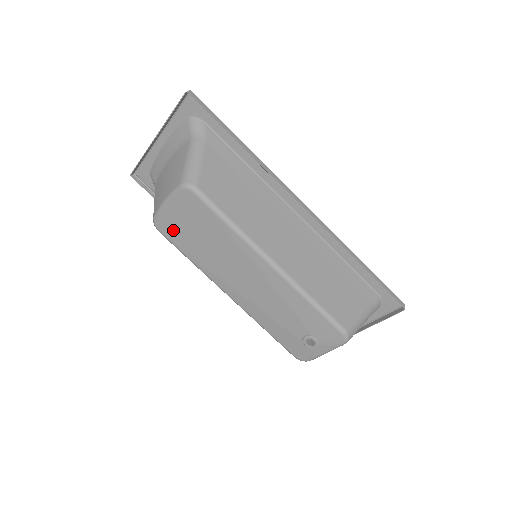
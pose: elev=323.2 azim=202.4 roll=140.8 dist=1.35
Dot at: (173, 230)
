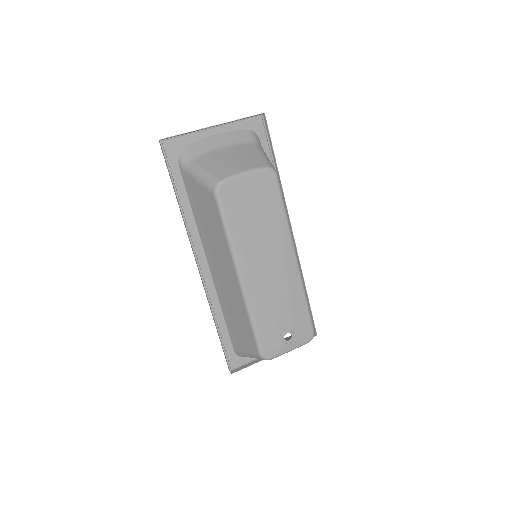
Dot at: (234, 199)
